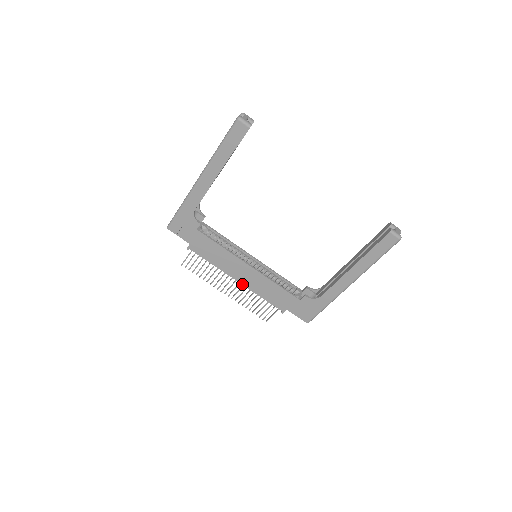
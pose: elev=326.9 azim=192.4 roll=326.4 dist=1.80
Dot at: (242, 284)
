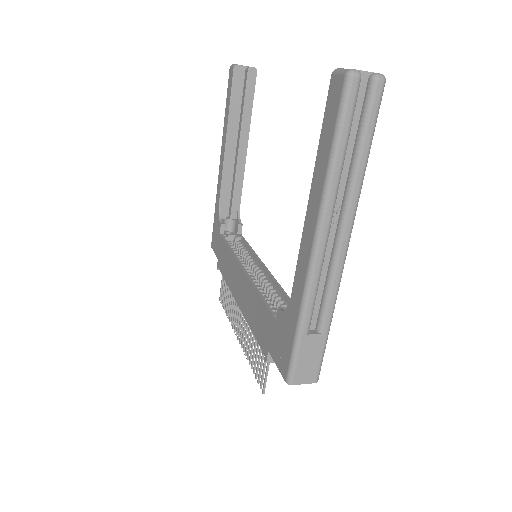
Dot at: (240, 308)
